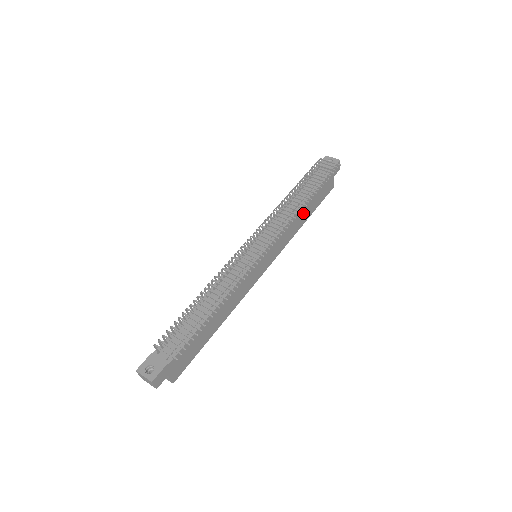
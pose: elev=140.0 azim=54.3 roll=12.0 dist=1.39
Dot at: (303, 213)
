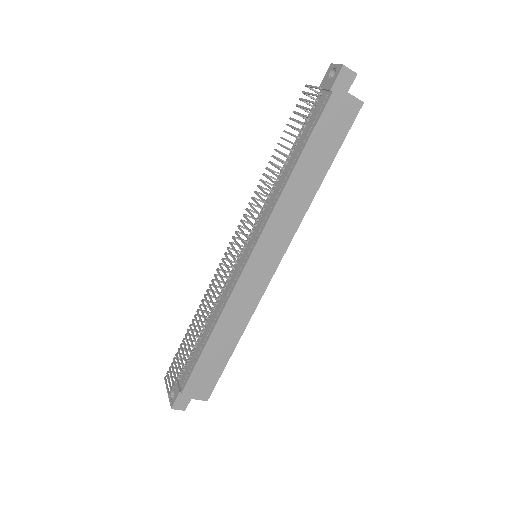
Dot at: (305, 176)
